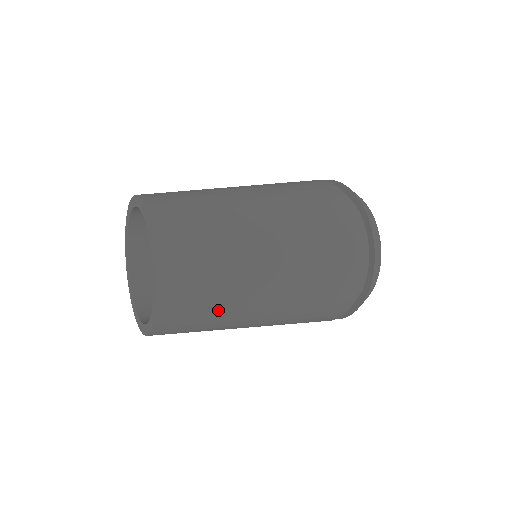
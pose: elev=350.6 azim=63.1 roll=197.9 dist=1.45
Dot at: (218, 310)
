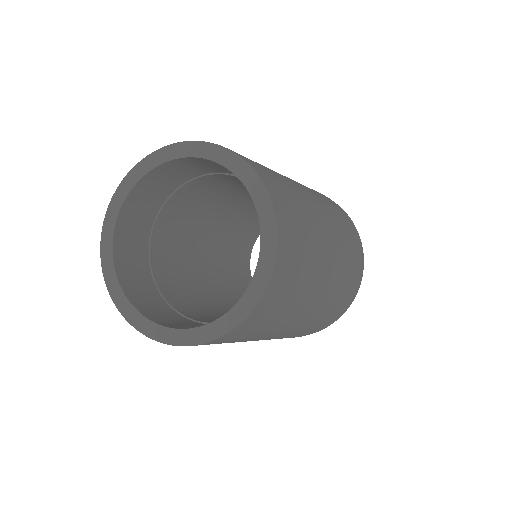
Dot at: (306, 221)
